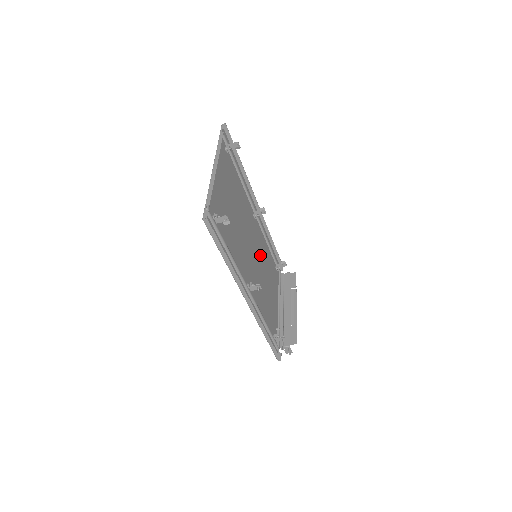
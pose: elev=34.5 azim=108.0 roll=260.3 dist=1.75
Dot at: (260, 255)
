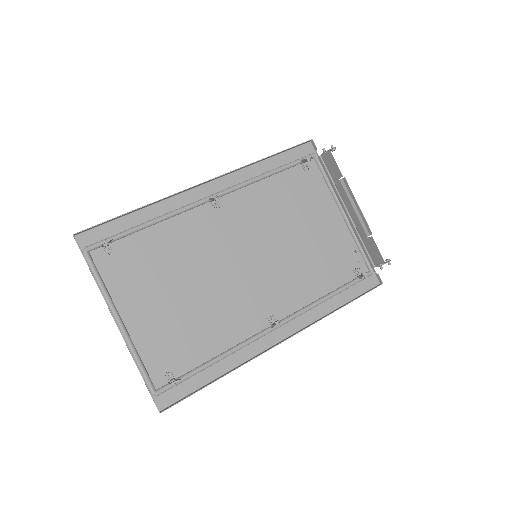
Dot at: (263, 229)
